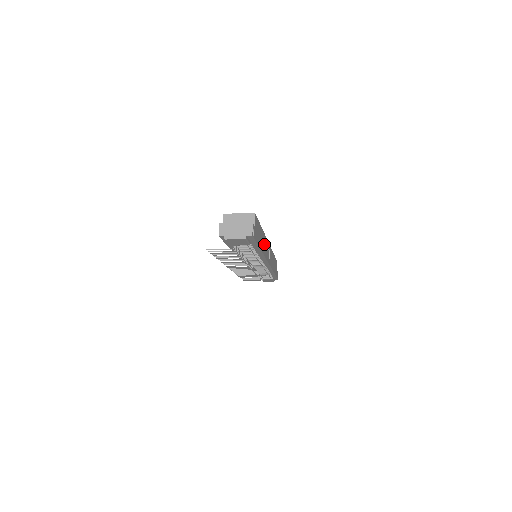
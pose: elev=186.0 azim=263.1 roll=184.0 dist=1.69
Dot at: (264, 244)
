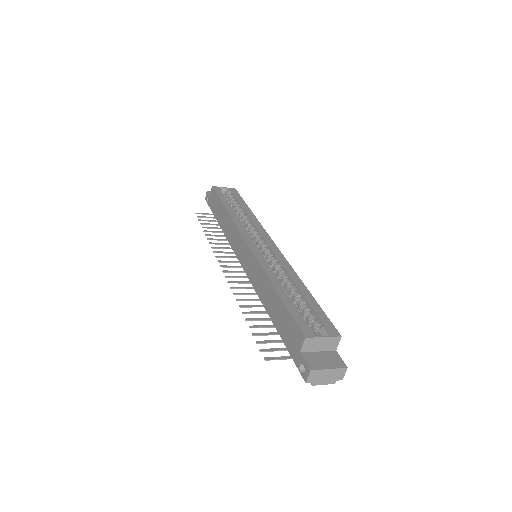
Dot at: occluded
